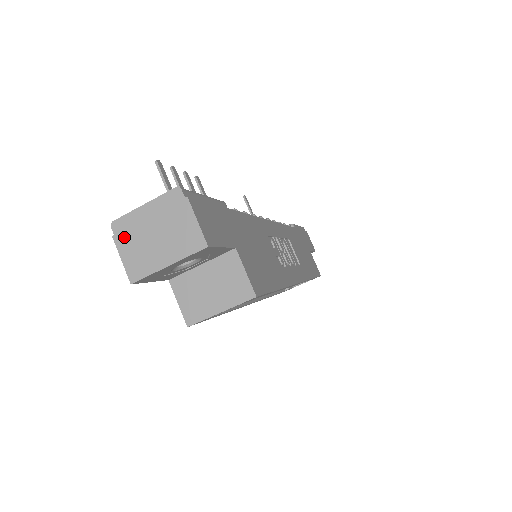
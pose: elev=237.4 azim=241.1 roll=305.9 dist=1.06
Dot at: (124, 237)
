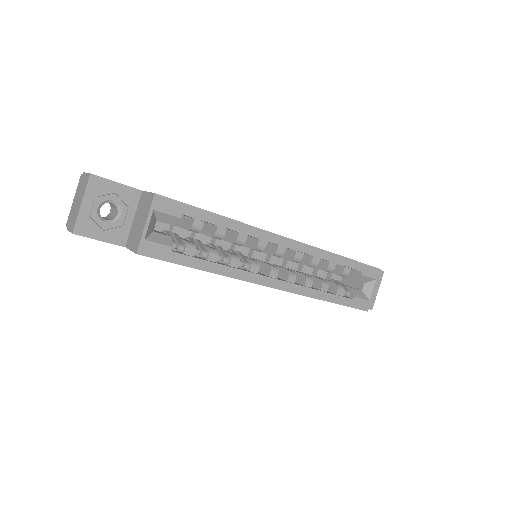
Dot at: (69, 222)
